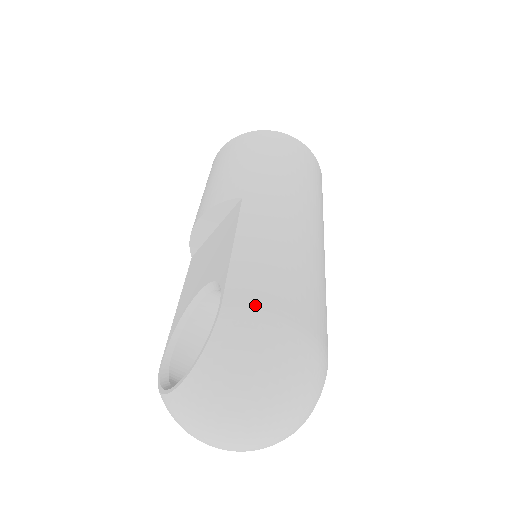
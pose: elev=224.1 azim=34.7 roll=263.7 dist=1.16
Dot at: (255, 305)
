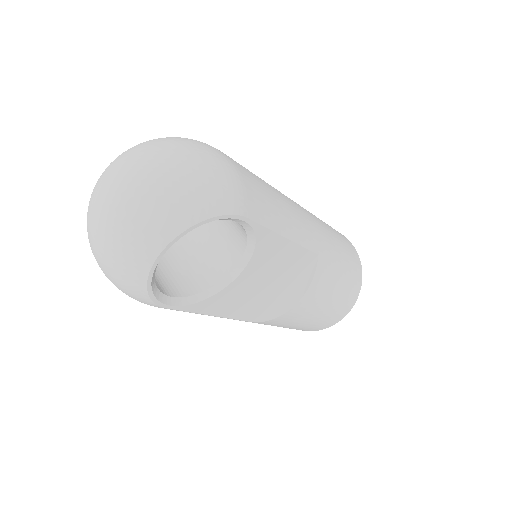
Dot at: occluded
